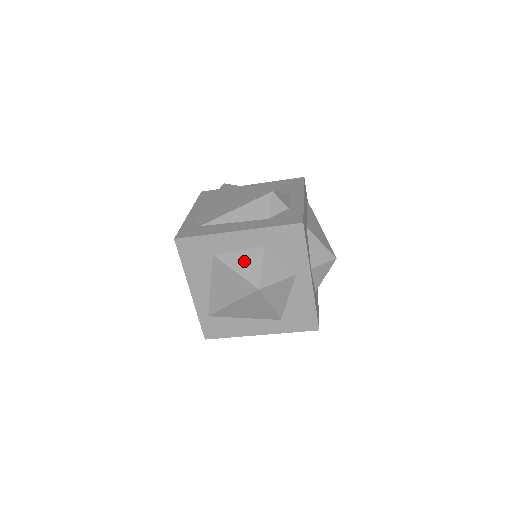
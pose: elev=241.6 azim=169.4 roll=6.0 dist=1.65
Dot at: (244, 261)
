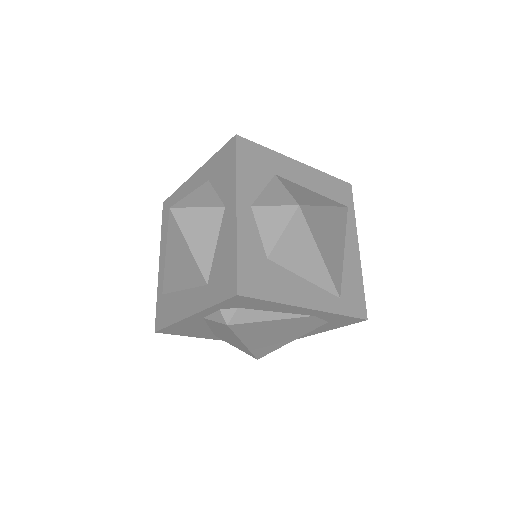
Dot at: occluded
